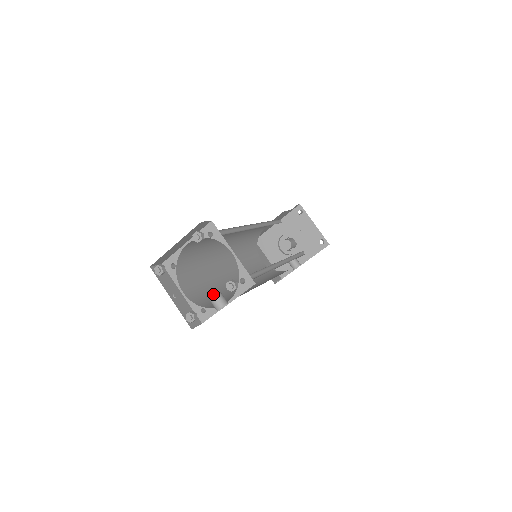
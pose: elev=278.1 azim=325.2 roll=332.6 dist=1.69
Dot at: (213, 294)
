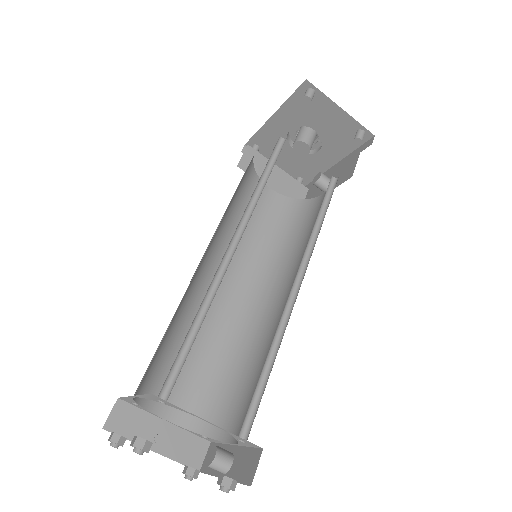
Dot at: (211, 374)
